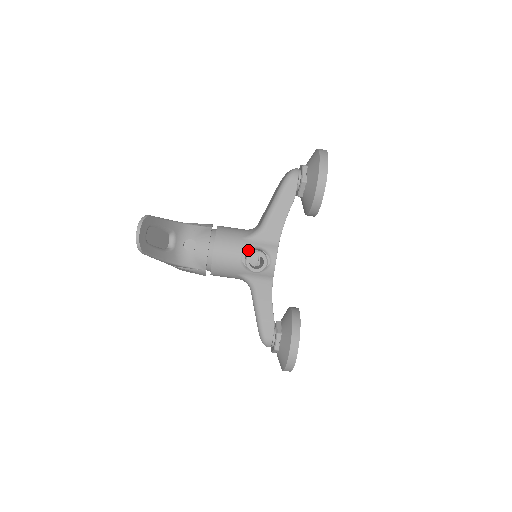
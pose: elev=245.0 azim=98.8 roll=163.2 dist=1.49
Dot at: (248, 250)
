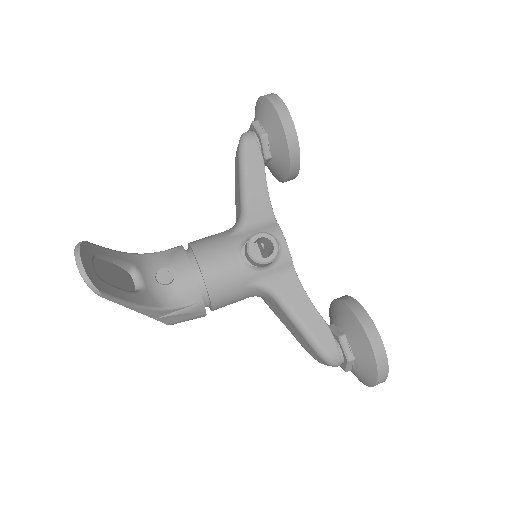
Dot at: (243, 244)
